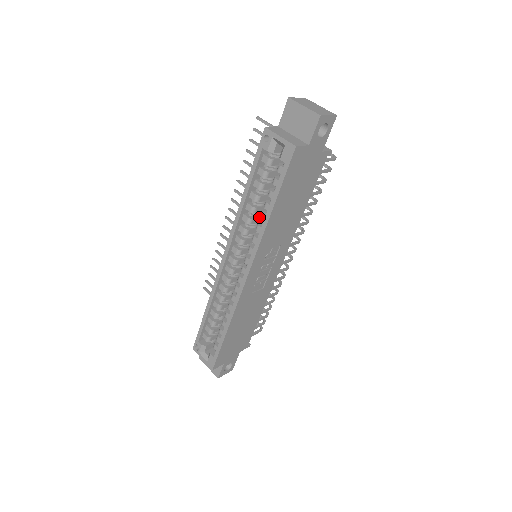
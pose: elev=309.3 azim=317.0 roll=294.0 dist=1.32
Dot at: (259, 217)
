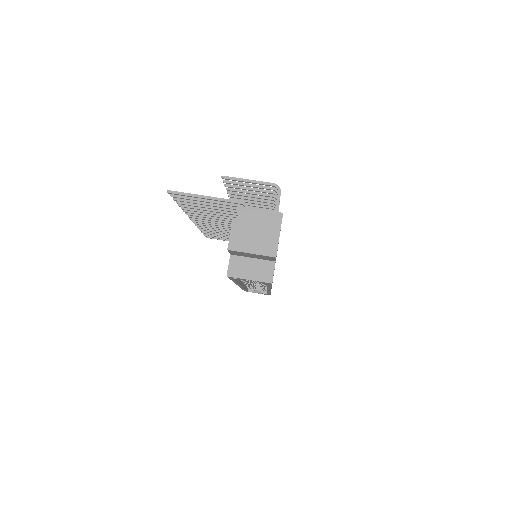
Dot at: occluded
